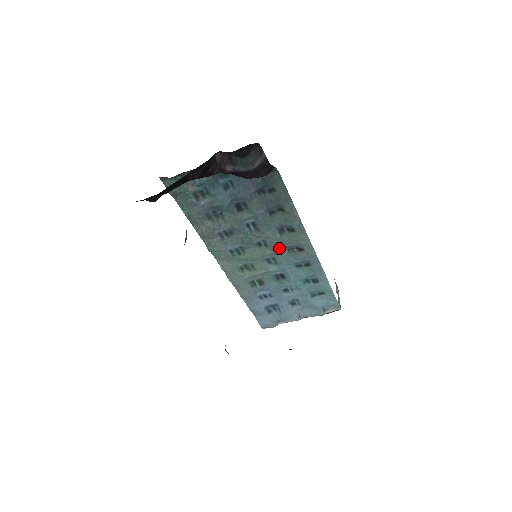
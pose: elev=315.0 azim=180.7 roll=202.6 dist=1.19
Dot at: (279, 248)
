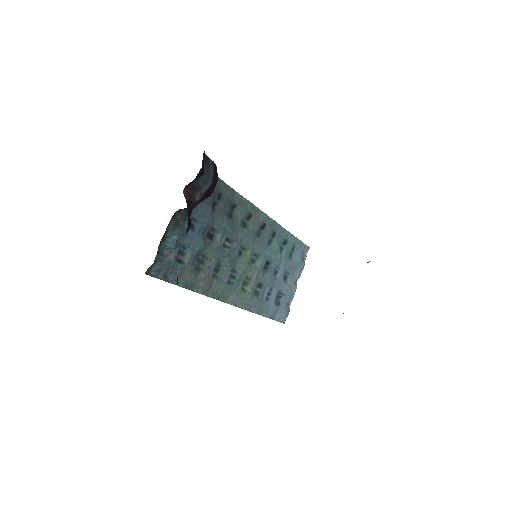
Dot at: (252, 241)
